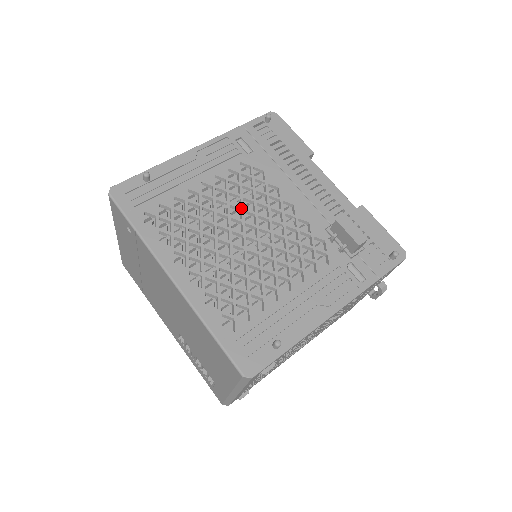
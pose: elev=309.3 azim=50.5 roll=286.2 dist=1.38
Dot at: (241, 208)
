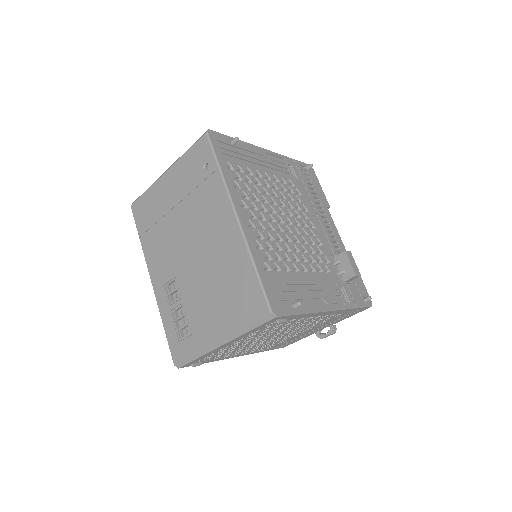
Dot at: (286, 205)
